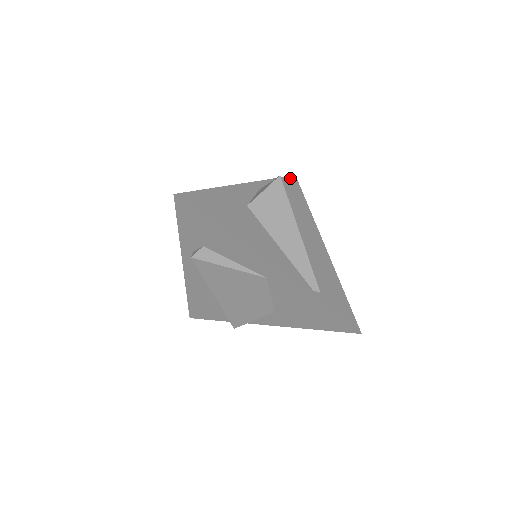
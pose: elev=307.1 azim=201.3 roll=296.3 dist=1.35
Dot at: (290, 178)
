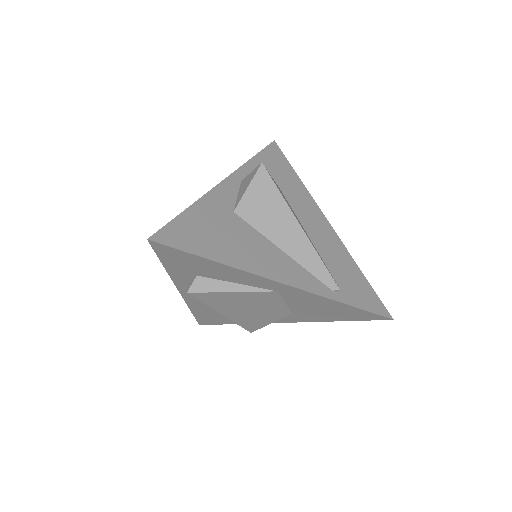
Dot at: (270, 147)
